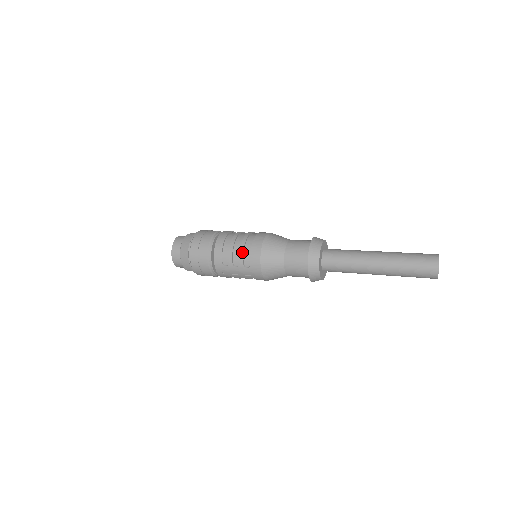
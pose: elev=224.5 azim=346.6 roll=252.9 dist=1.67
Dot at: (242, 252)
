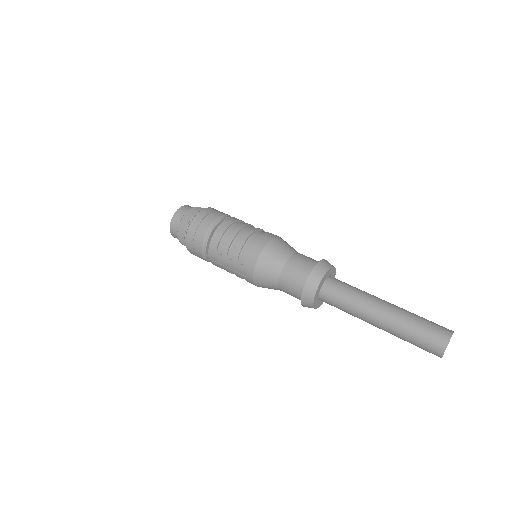
Dot at: (241, 246)
